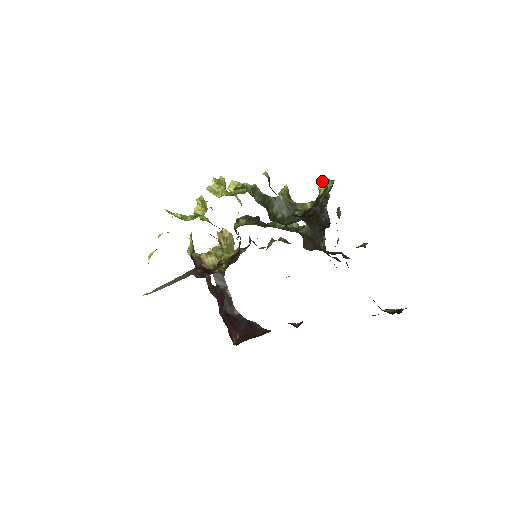
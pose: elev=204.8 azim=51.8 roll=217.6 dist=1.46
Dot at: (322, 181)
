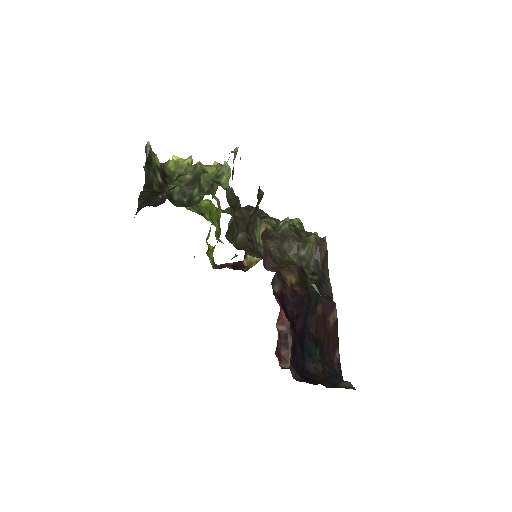
Dot at: occluded
